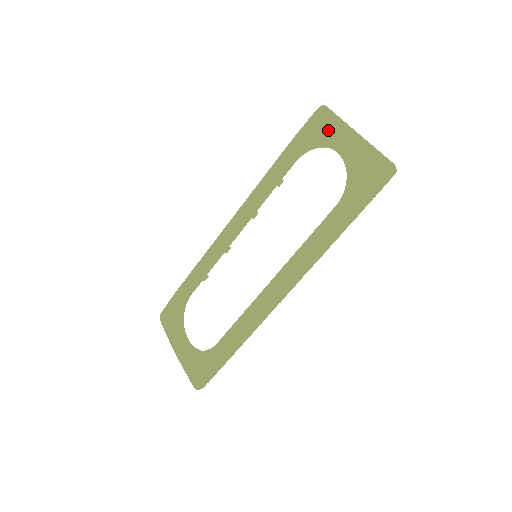
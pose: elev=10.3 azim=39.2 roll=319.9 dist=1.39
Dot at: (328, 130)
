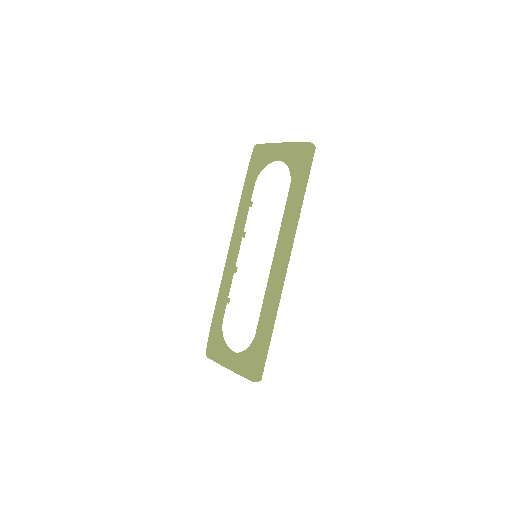
Dot at: (265, 153)
